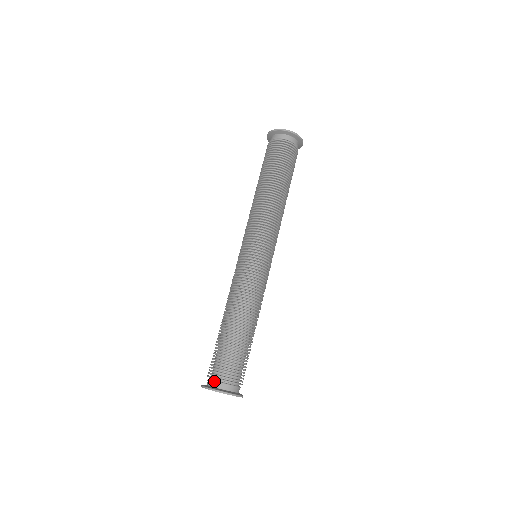
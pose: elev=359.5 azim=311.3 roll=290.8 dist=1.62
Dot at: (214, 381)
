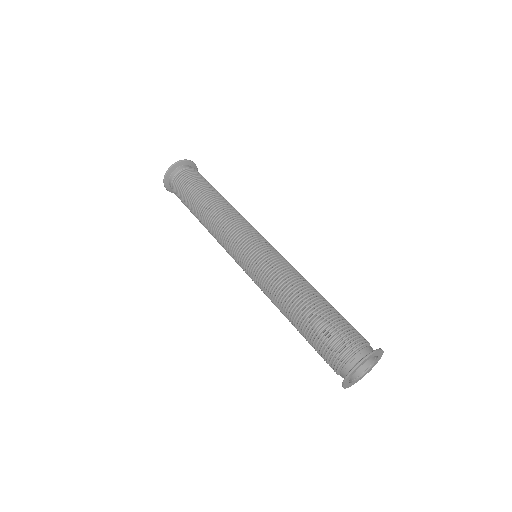
Dot at: (342, 368)
